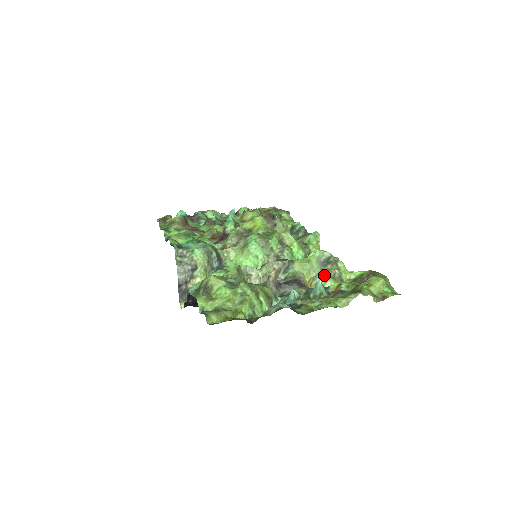
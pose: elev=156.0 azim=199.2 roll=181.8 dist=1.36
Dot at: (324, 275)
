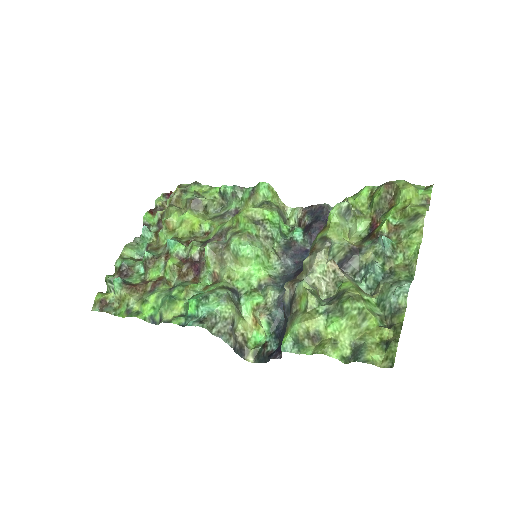
Dot at: (354, 223)
